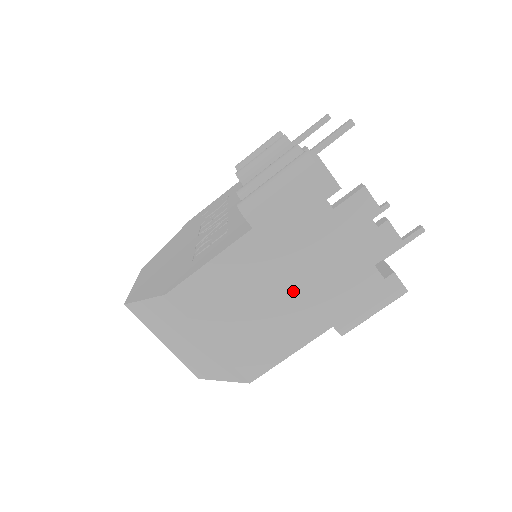
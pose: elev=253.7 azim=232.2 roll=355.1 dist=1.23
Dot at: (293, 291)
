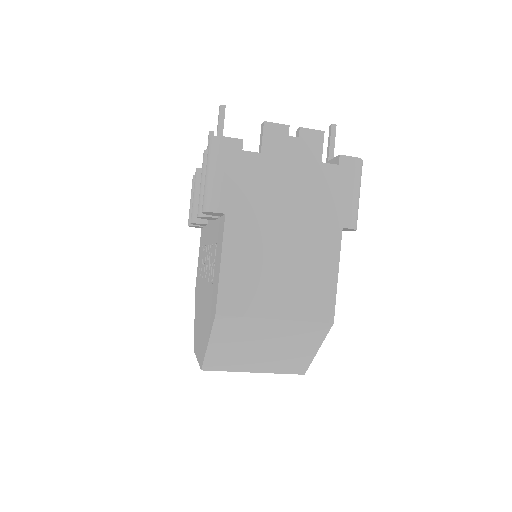
Dot at: (293, 230)
